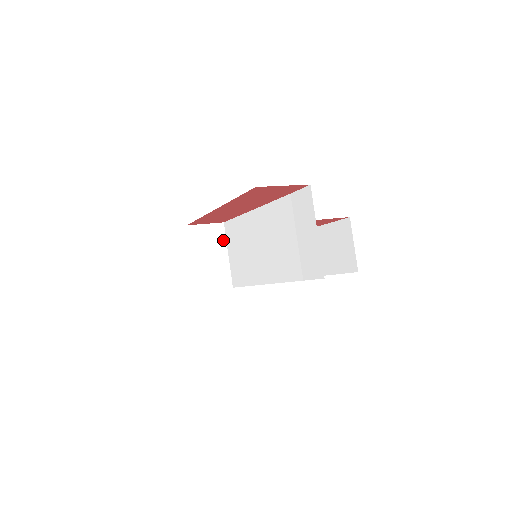
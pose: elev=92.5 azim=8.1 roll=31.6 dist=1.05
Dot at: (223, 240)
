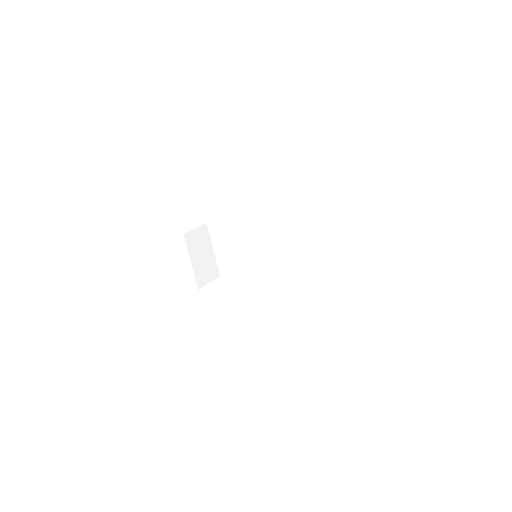
Dot at: (208, 238)
